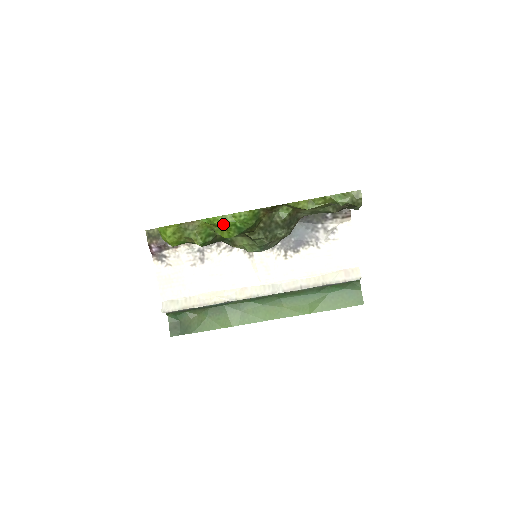
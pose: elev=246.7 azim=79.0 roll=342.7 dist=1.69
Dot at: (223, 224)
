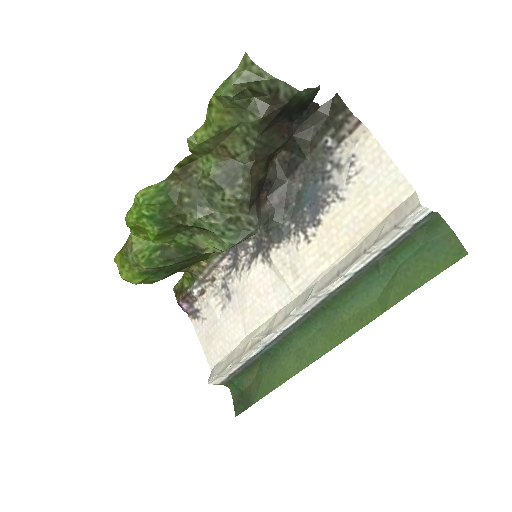
Dot at: (131, 222)
